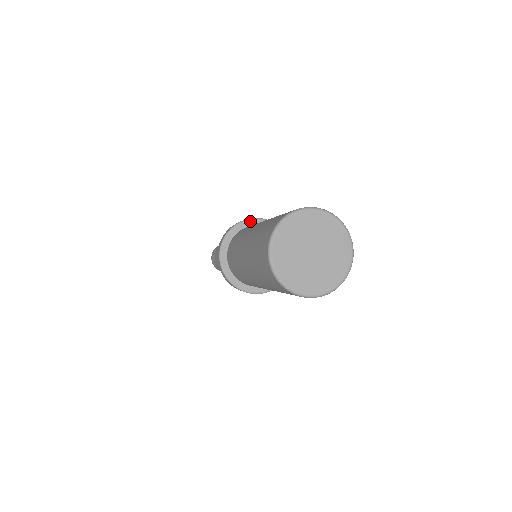
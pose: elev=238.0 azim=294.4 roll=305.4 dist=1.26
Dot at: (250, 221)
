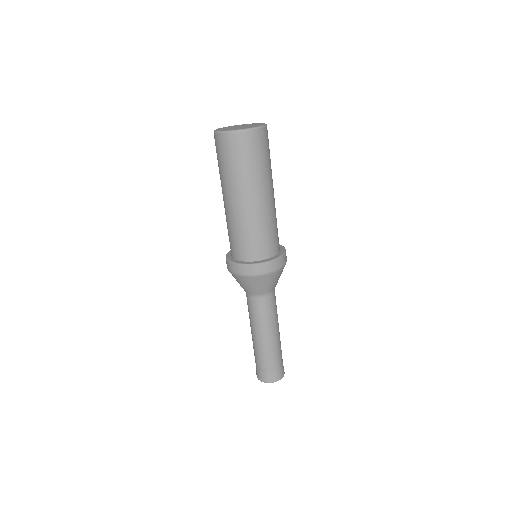
Dot at: occluded
